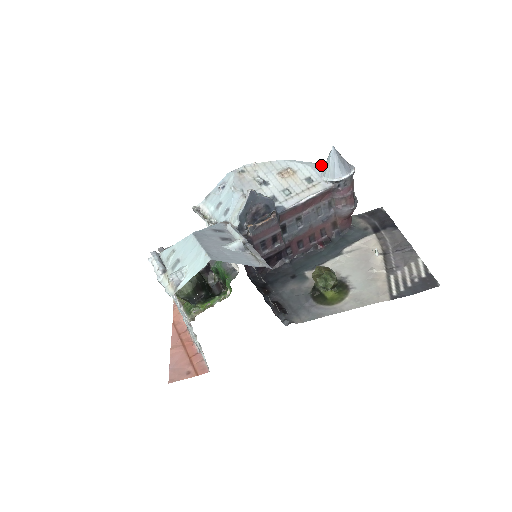
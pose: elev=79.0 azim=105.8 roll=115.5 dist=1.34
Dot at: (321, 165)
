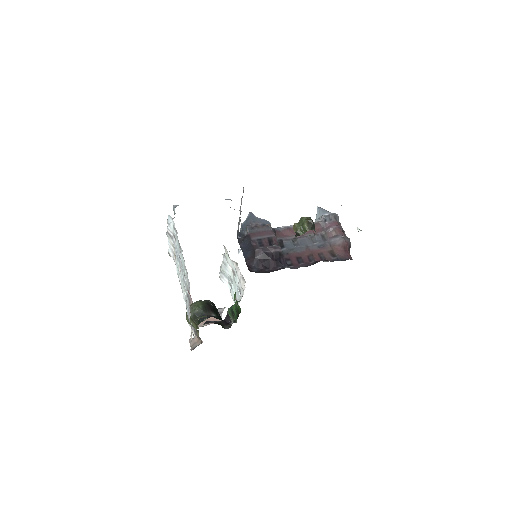
Dot at: occluded
